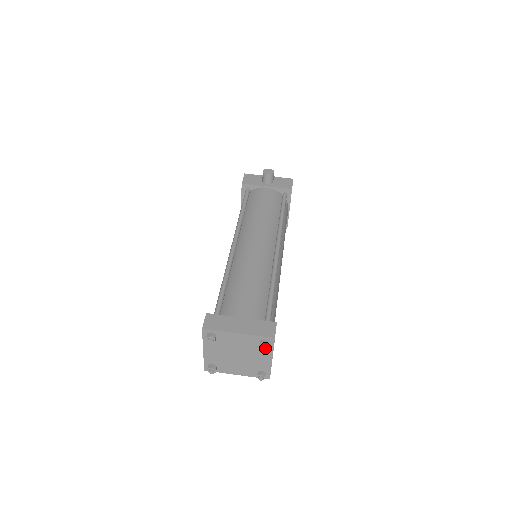
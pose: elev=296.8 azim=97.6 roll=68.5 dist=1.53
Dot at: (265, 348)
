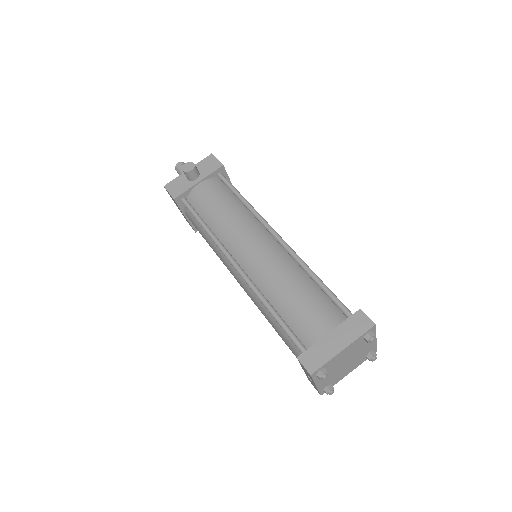
Dot at: (374, 340)
